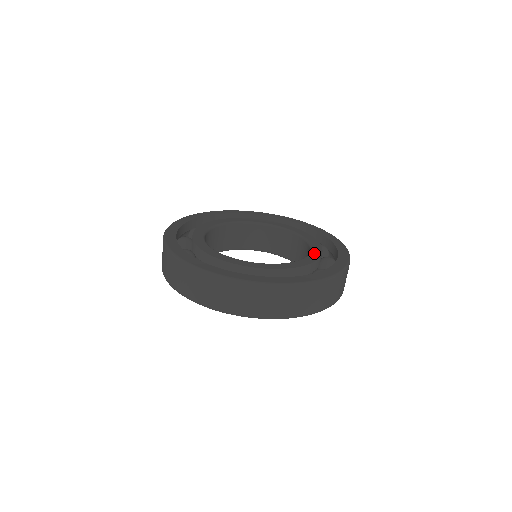
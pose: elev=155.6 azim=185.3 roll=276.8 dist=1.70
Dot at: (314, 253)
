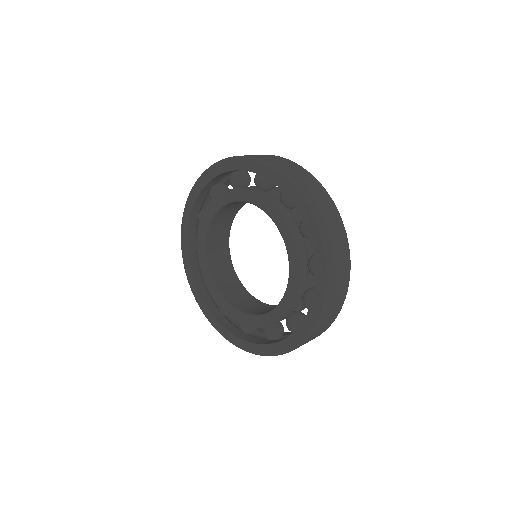
Dot at: occluded
